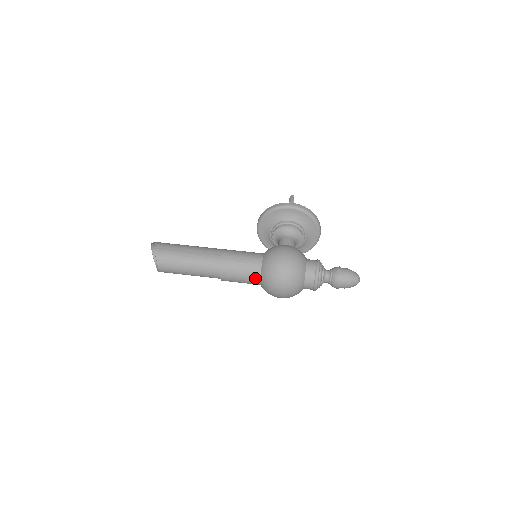
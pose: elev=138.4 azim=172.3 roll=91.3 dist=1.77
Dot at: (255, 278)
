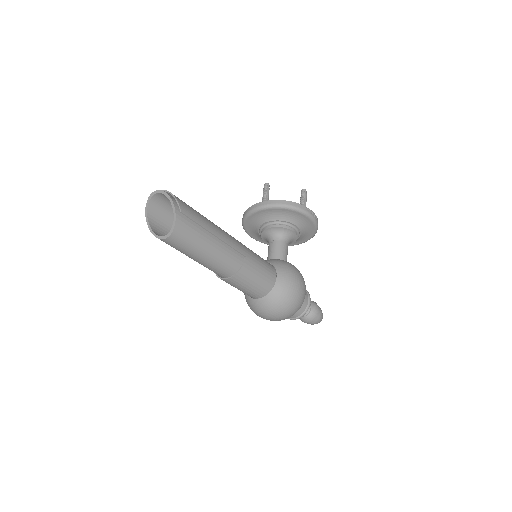
Dot at: (257, 295)
